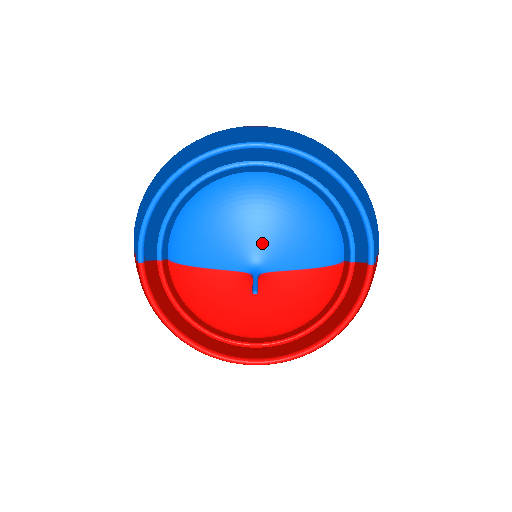
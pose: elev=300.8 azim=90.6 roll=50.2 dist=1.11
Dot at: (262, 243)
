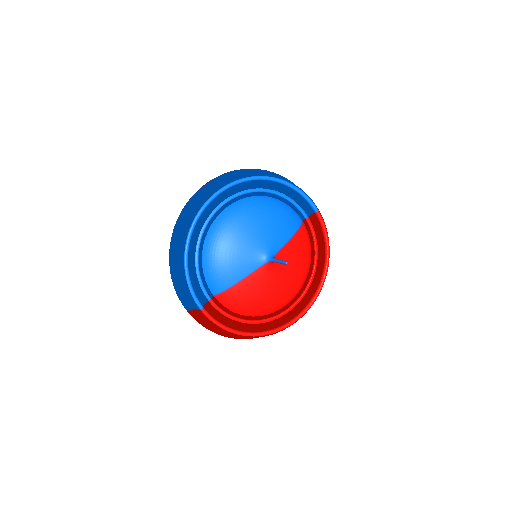
Dot at: (261, 241)
